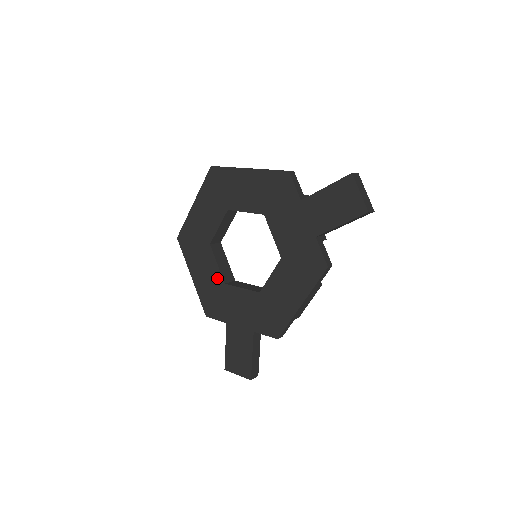
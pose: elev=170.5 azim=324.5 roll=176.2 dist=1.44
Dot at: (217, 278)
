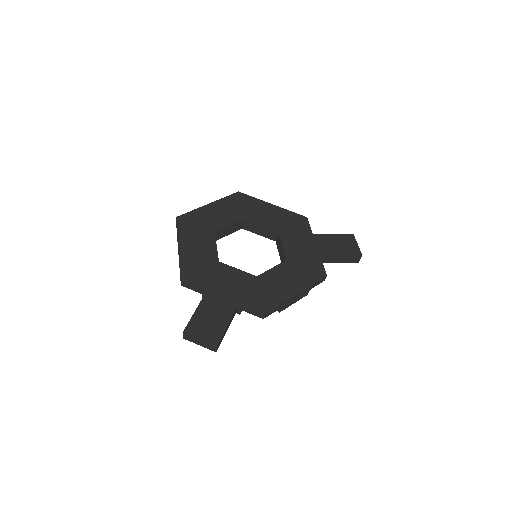
Dot at: (212, 255)
